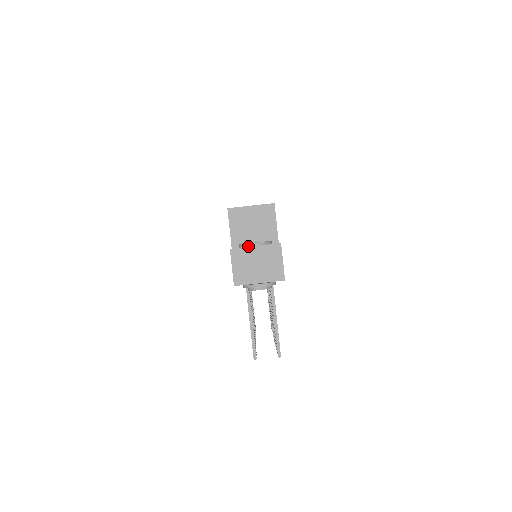
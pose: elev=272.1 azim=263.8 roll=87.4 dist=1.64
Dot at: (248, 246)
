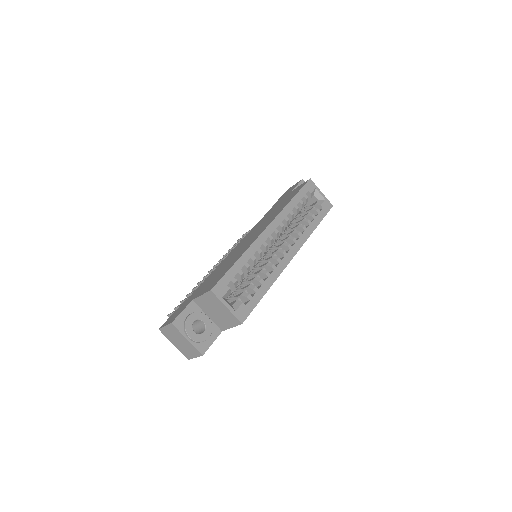
Dot at: (185, 332)
